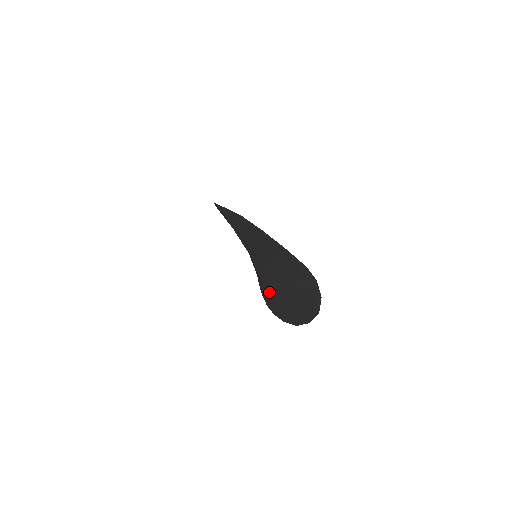
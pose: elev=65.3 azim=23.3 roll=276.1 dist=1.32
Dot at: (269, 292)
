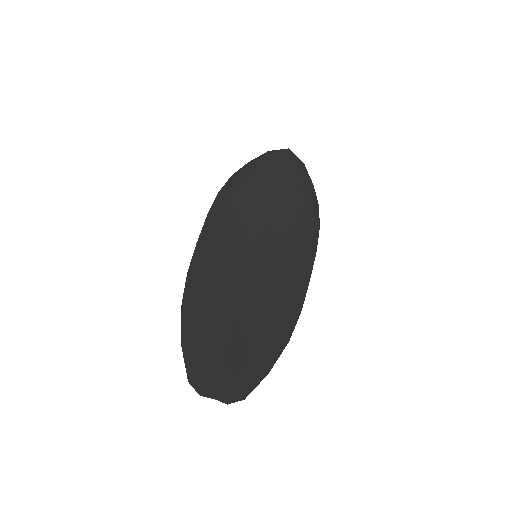
Dot at: (279, 287)
